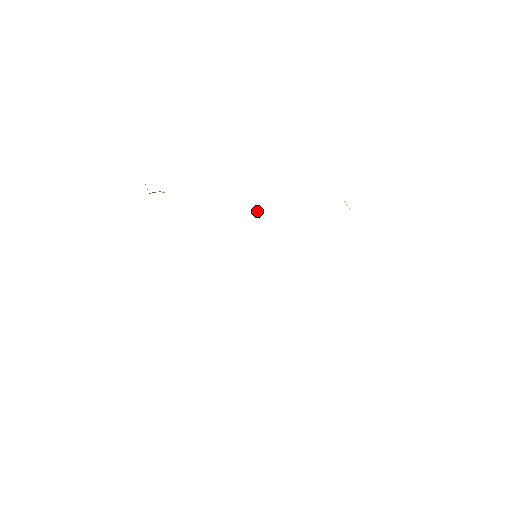
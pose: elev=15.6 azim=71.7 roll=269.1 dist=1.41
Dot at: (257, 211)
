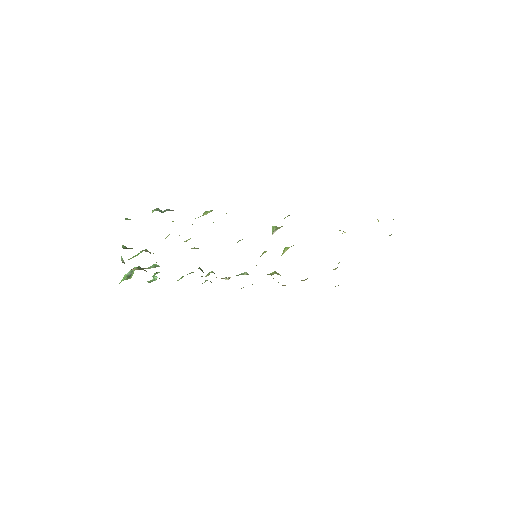
Dot at: (273, 229)
